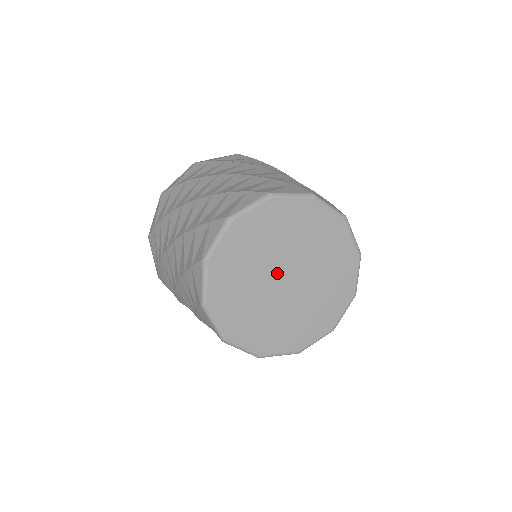
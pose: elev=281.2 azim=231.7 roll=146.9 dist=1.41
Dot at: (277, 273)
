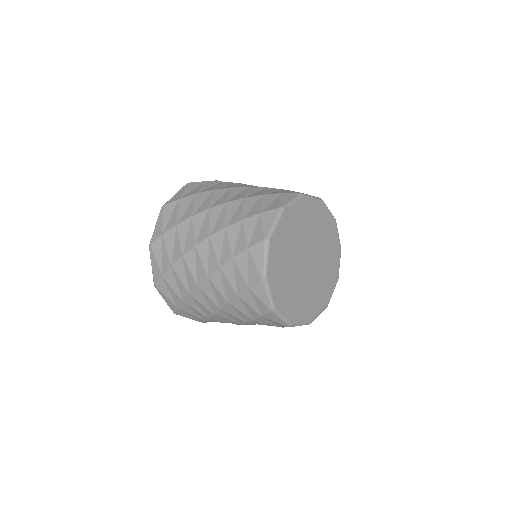
Dot at: (302, 265)
